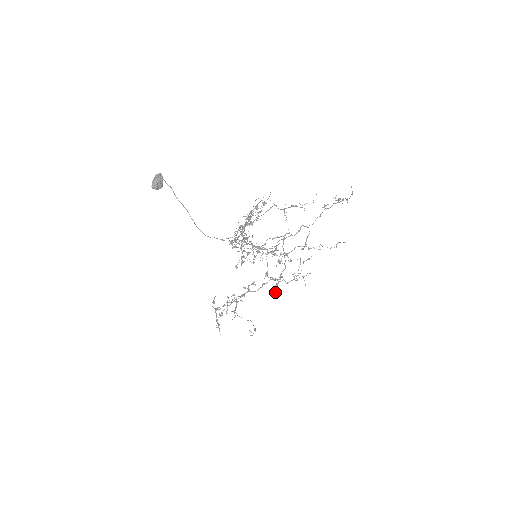
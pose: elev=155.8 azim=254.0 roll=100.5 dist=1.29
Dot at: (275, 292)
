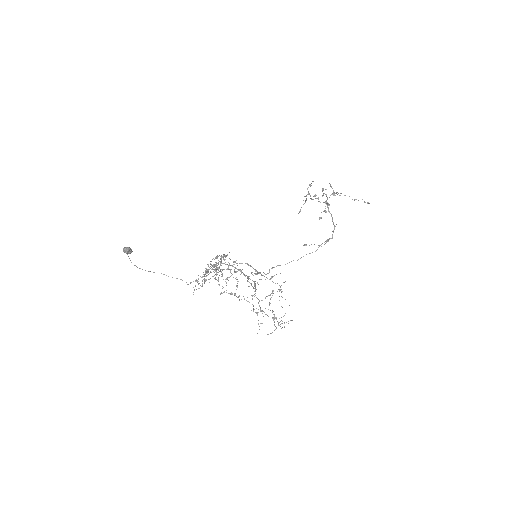
Dot at: occluded
